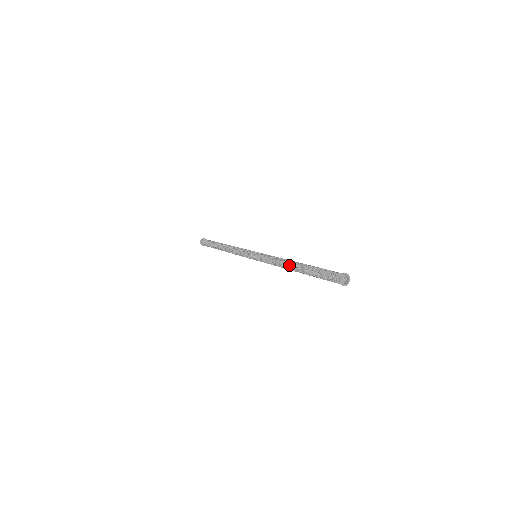
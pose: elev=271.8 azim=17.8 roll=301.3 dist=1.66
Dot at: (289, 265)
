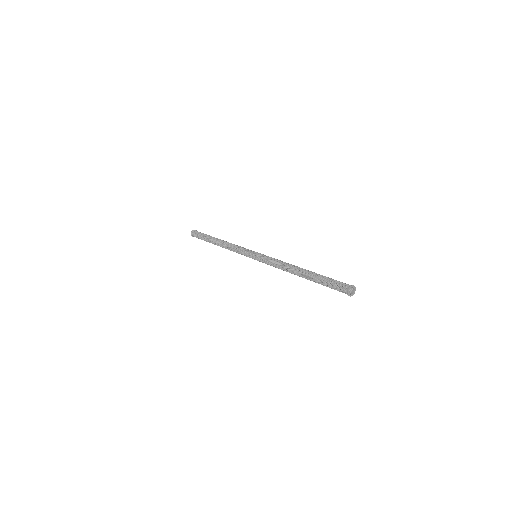
Dot at: (294, 271)
